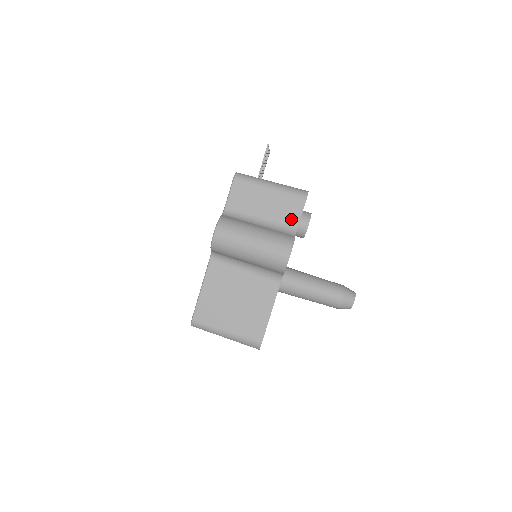
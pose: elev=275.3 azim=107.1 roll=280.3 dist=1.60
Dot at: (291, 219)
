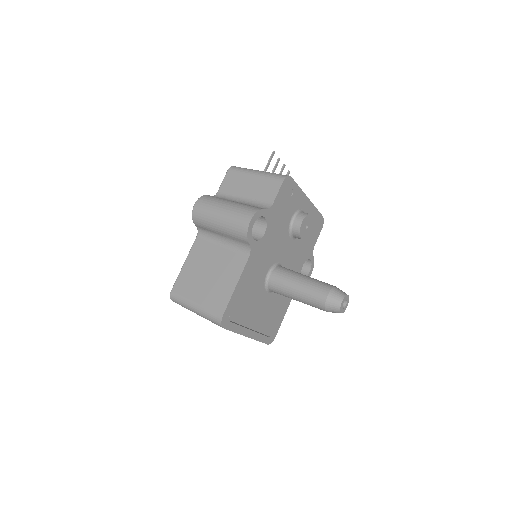
Dot at: (268, 198)
